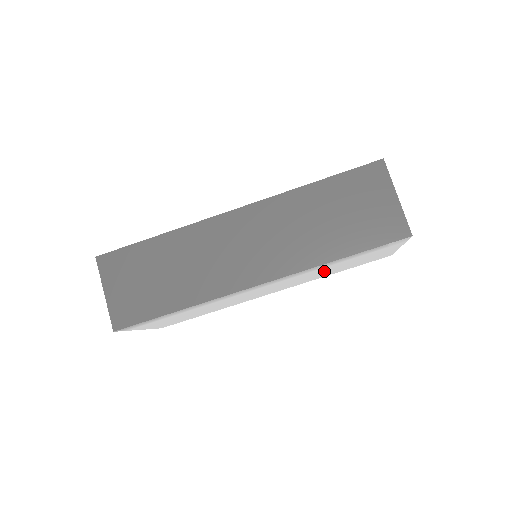
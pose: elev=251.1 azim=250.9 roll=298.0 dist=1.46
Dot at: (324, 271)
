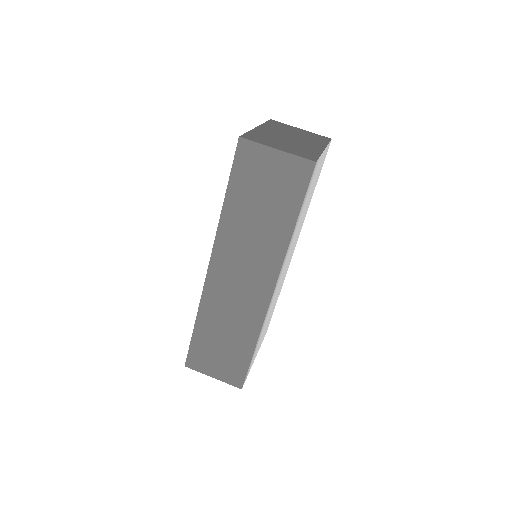
Dot at: occluded
